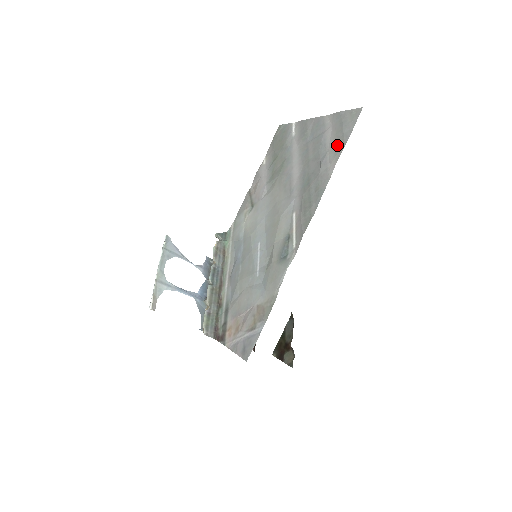
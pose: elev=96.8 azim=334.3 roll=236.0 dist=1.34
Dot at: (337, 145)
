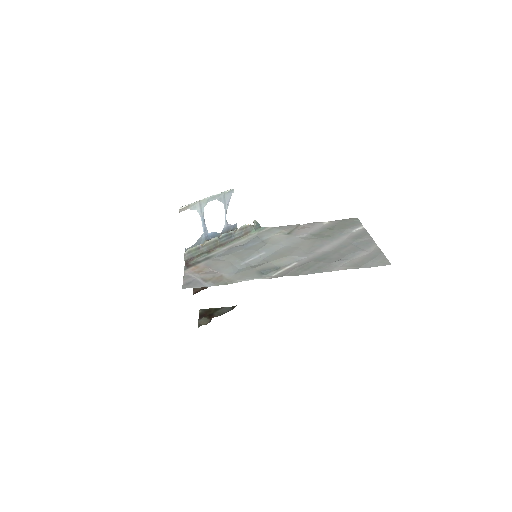
Dot at: (357, 263)
